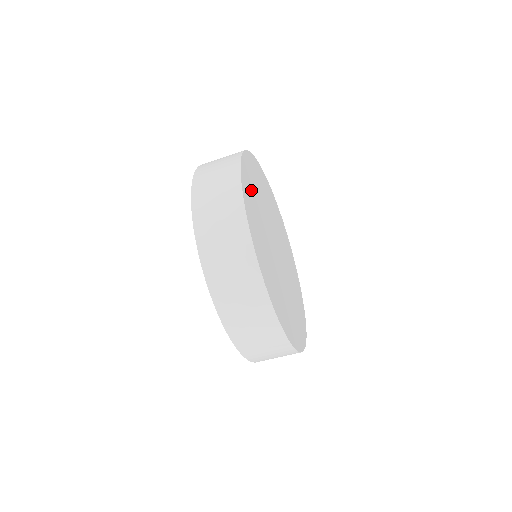
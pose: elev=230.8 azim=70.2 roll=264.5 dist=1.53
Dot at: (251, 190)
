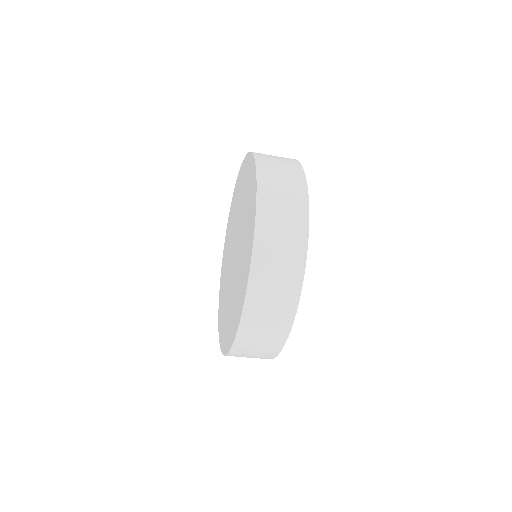
Dot at: occluded
